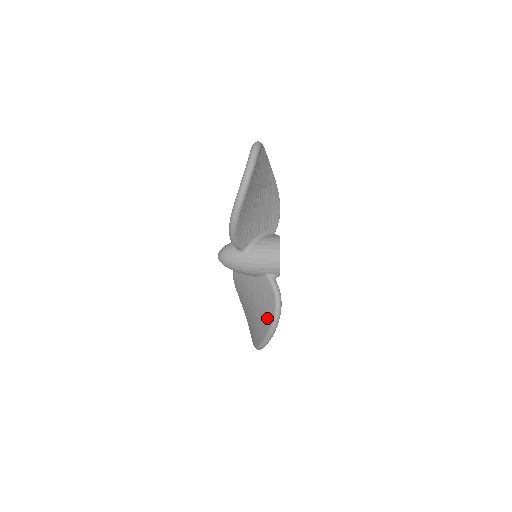
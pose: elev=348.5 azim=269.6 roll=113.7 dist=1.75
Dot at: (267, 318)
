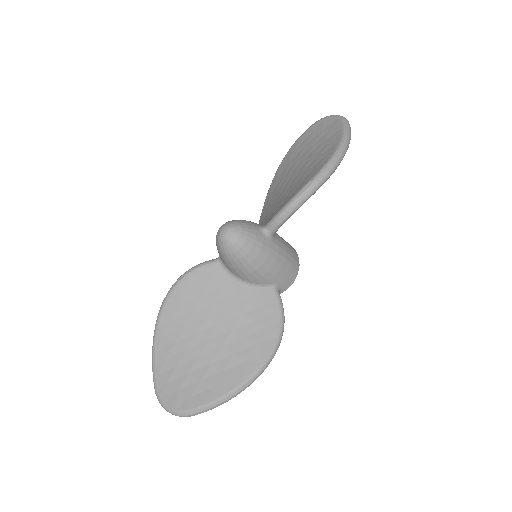
Dot at: (254, 353)
